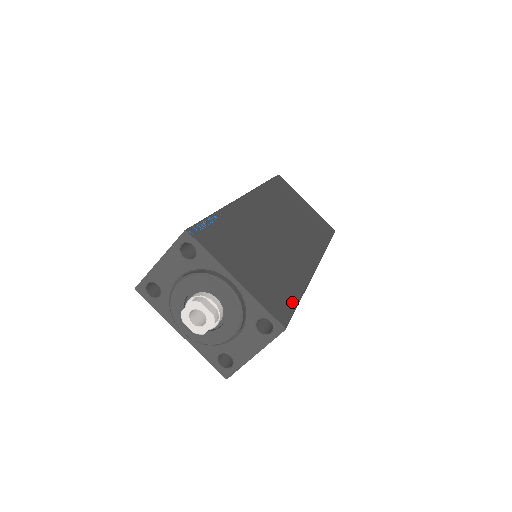
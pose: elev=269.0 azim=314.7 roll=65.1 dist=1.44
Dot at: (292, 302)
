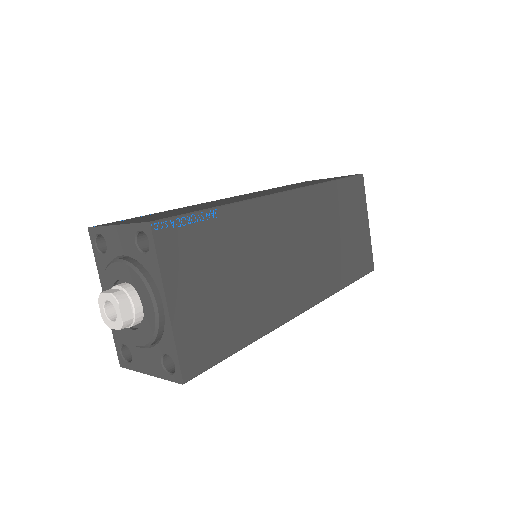
Dot at: (224, 352)
